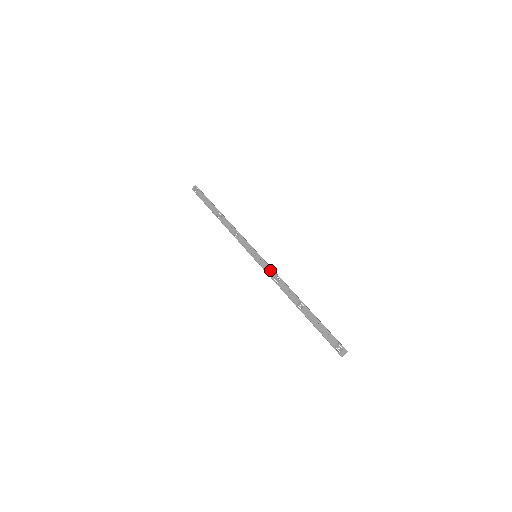
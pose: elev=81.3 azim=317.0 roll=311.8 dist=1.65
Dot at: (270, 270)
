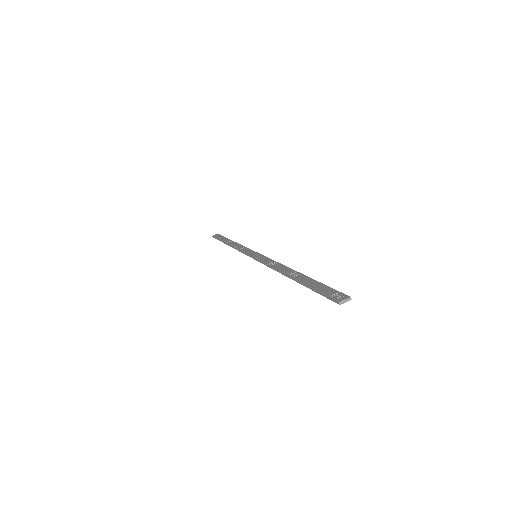
Dot at: (268, 259)
